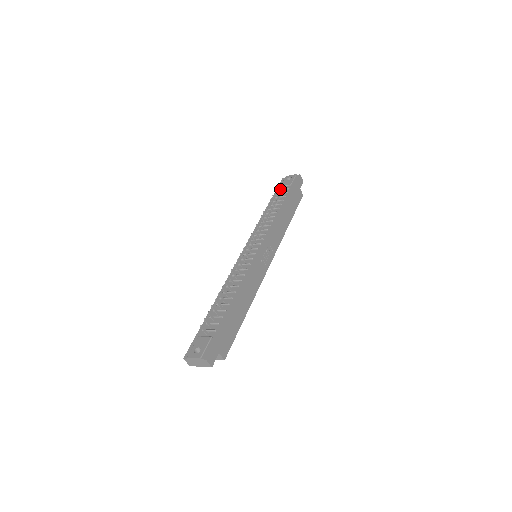
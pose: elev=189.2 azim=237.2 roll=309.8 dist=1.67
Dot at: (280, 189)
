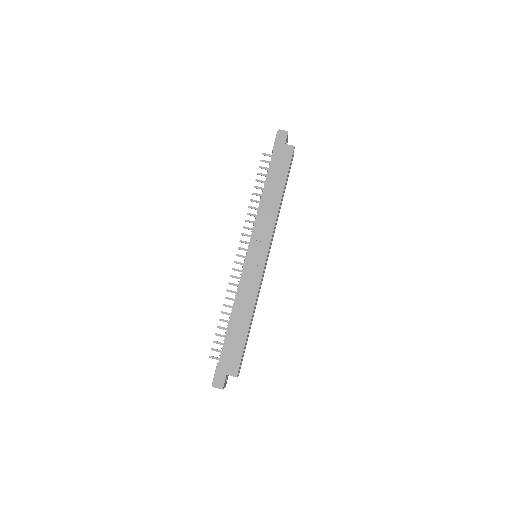
Dot at: occluded
